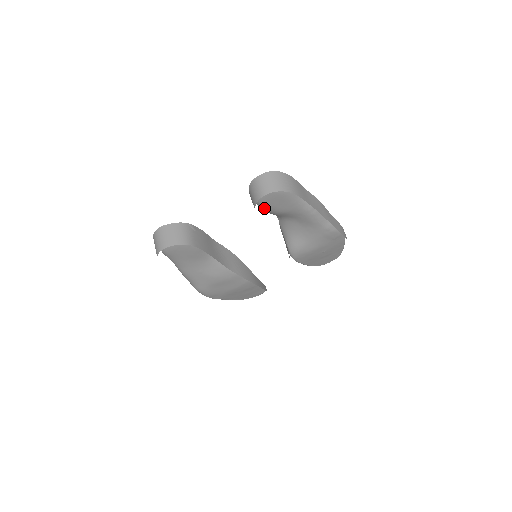
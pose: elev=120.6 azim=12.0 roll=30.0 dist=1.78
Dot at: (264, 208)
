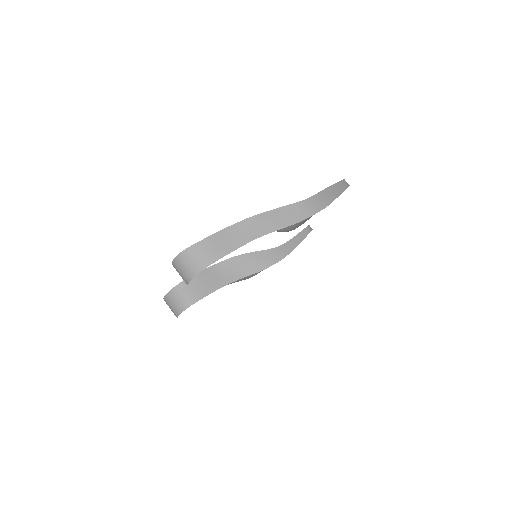
Dot at: occluded
